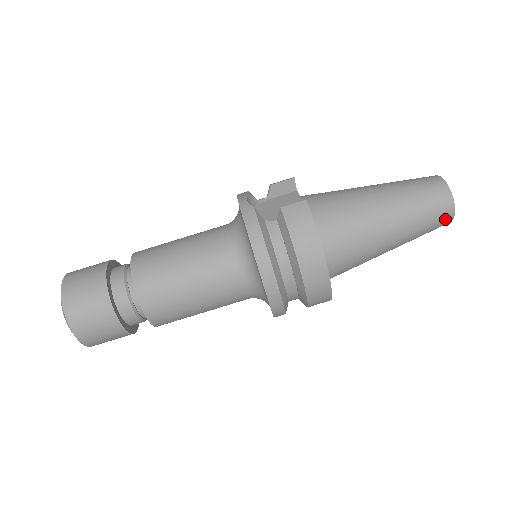
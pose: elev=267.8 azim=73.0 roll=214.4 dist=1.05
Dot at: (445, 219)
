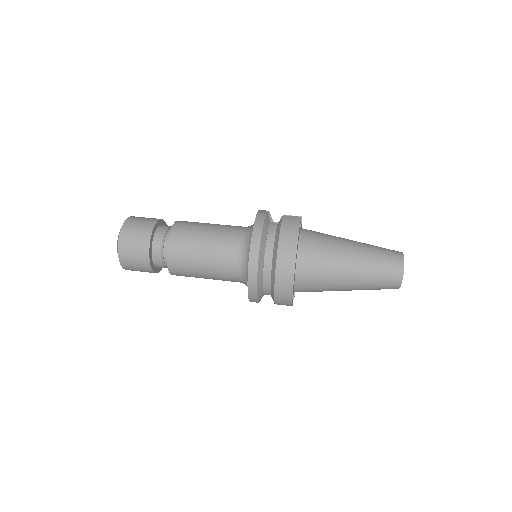
Dot at: (395, 276)
